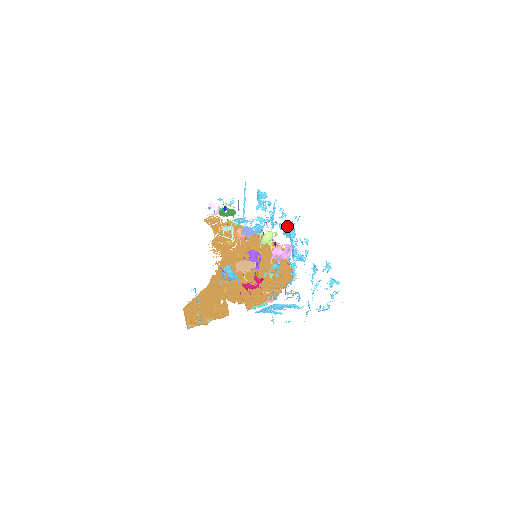
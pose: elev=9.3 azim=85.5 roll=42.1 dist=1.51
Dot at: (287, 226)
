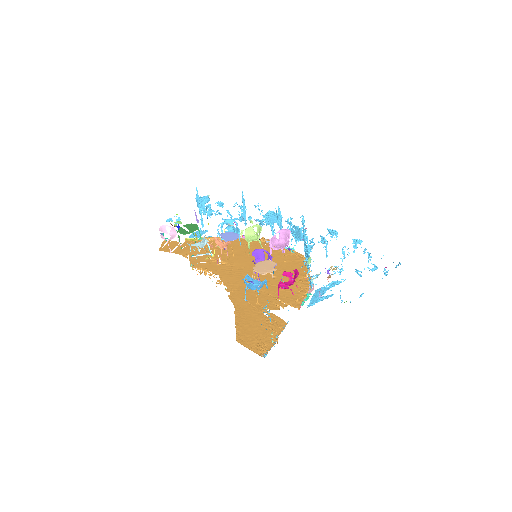
Dot at: (269, 213)
